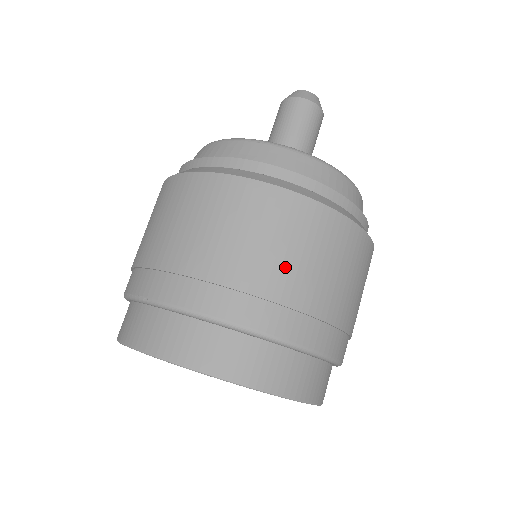
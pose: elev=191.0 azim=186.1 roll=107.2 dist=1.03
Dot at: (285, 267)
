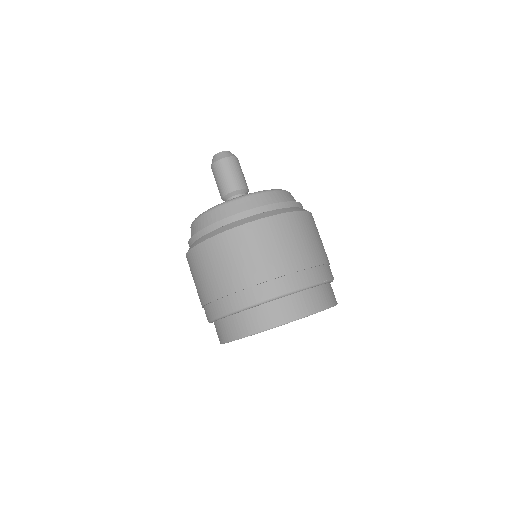
Dot at: (211, 281)
